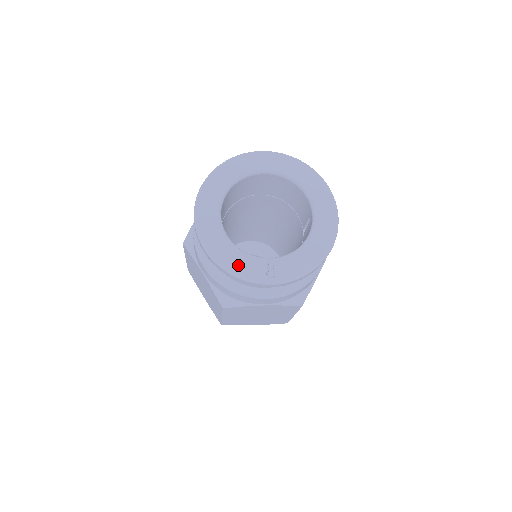
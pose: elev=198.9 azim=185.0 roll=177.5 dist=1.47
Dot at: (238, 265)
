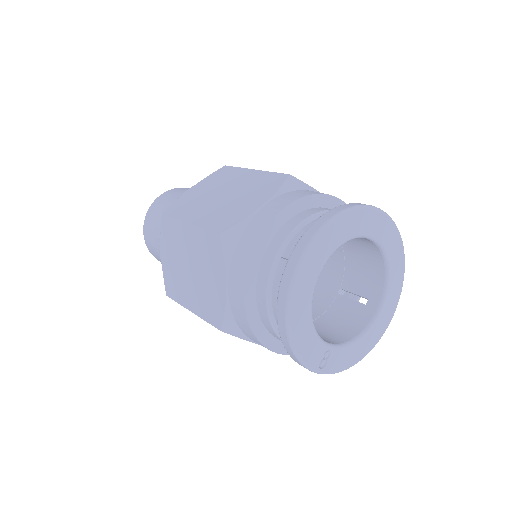
Dot at: (305, 345)
